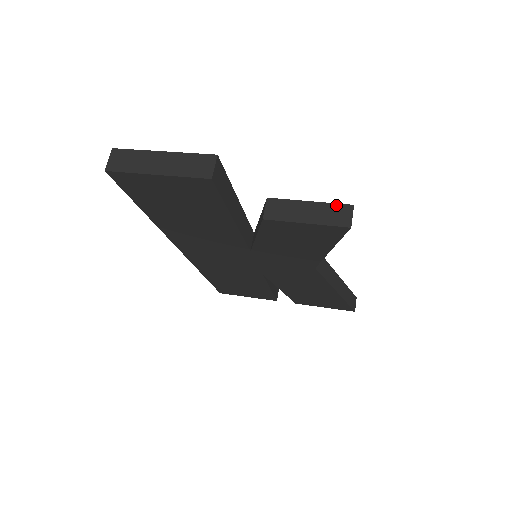
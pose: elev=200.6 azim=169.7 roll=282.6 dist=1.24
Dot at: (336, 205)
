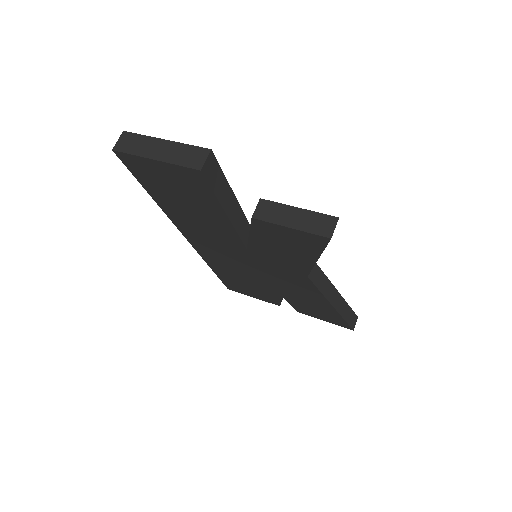
Dot at: (322, 215)
